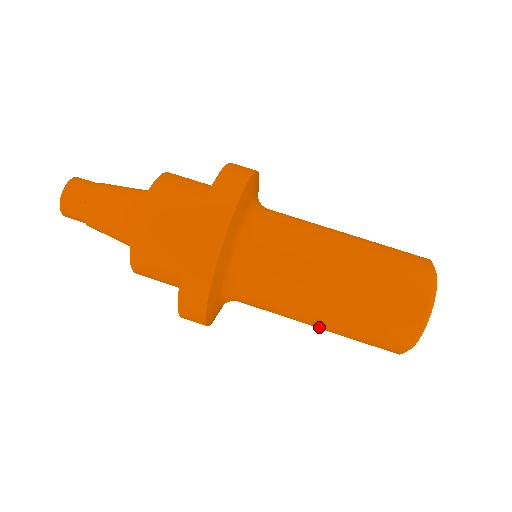
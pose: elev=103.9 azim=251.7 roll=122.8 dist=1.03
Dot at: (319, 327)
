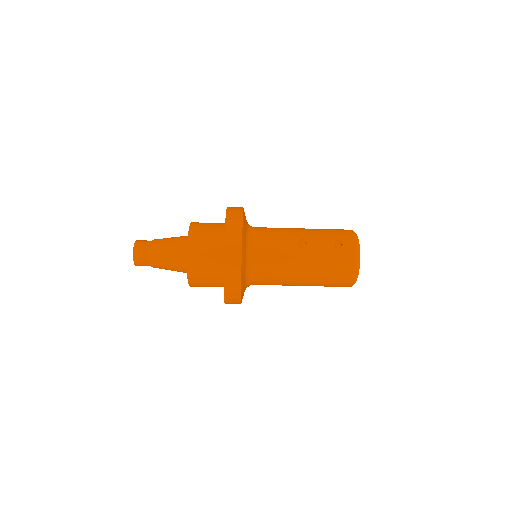
Dot at: occluded
